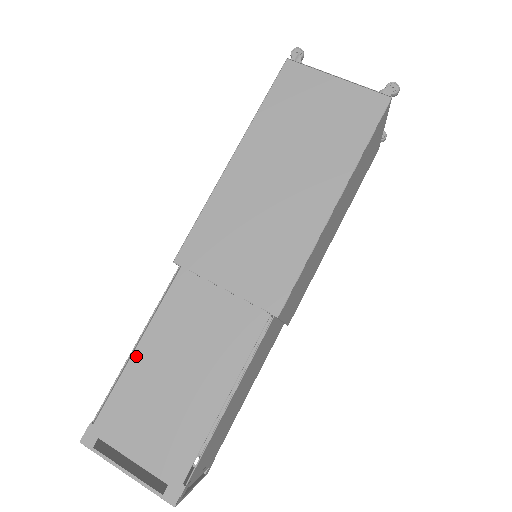
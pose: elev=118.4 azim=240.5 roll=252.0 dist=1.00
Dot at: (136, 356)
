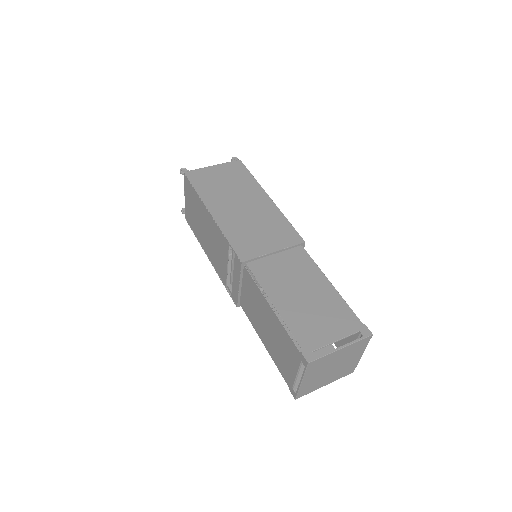
Dot at: (278, 308)
